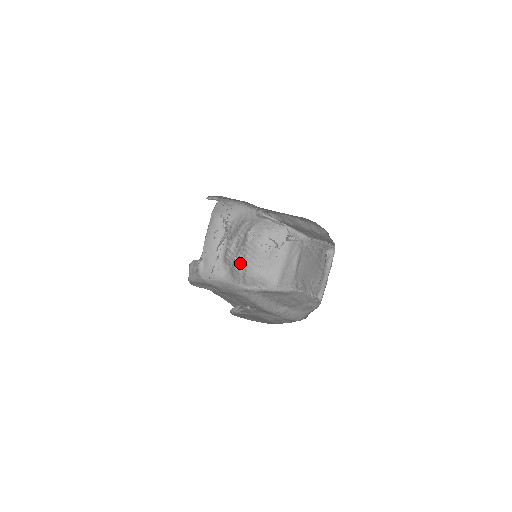
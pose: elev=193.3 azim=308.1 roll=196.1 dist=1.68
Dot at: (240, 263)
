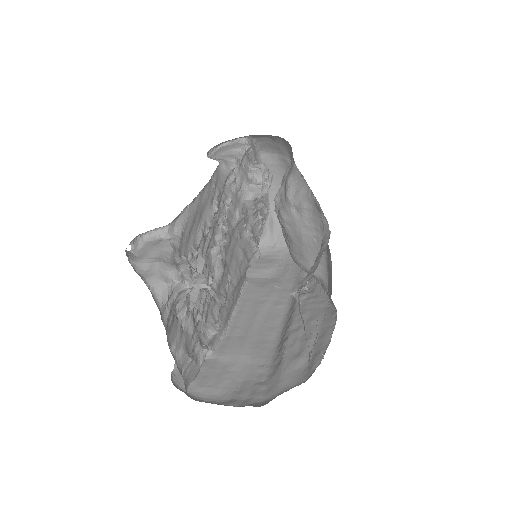
Dot at: occluded
